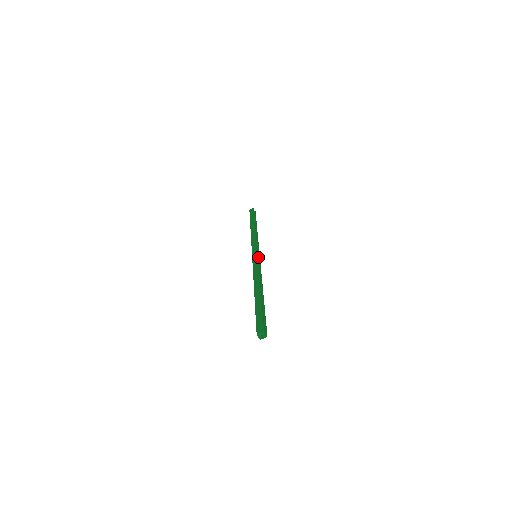
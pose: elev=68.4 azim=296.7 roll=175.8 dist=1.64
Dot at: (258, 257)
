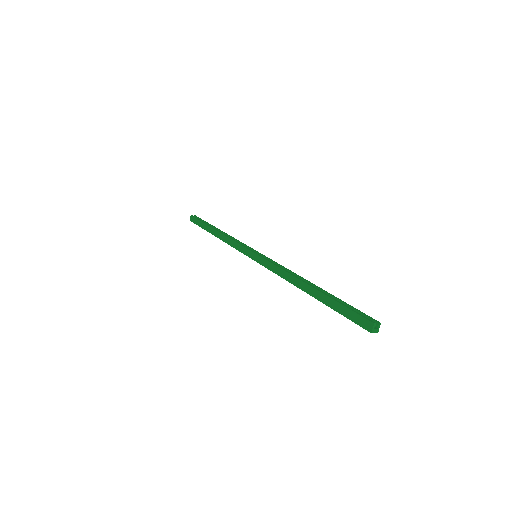
Dot at: (260, 256)
